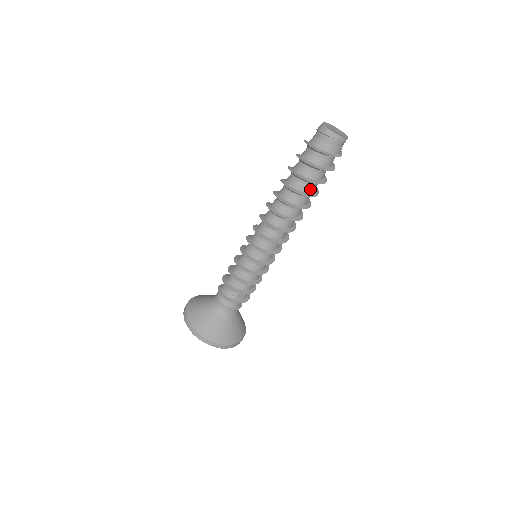
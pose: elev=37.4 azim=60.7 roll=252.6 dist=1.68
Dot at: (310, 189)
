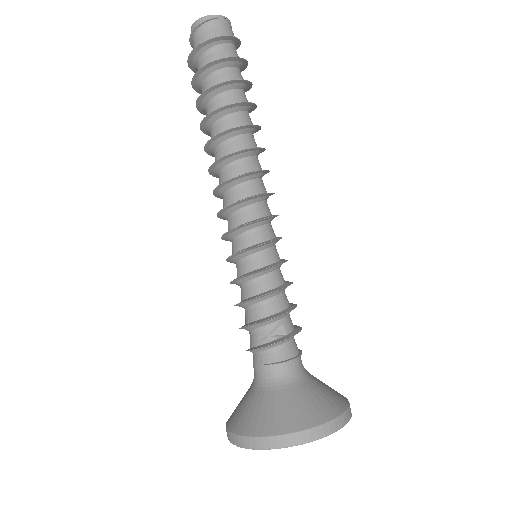
Dot at: (230, 100)
